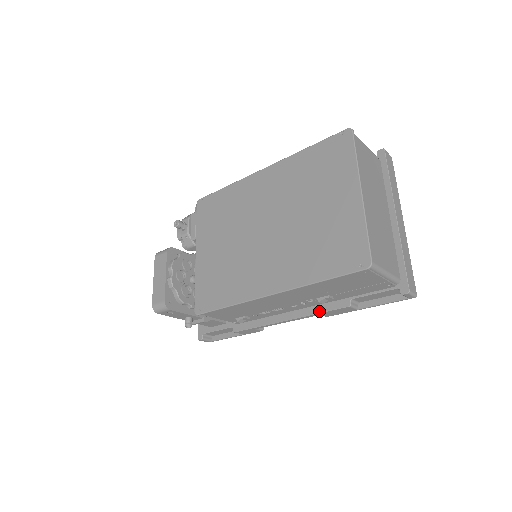
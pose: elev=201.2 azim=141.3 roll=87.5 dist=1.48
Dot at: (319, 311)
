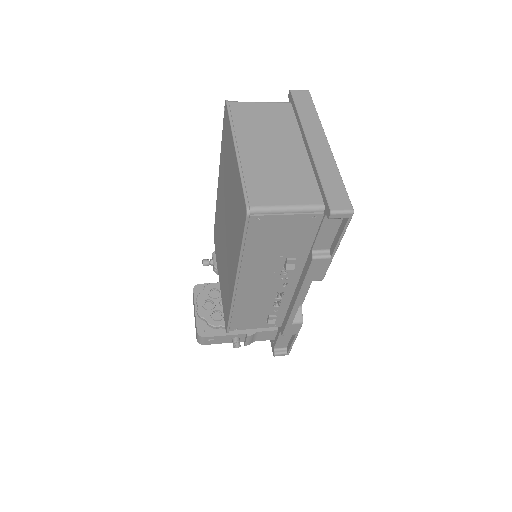
Dot at: (303, 278)
